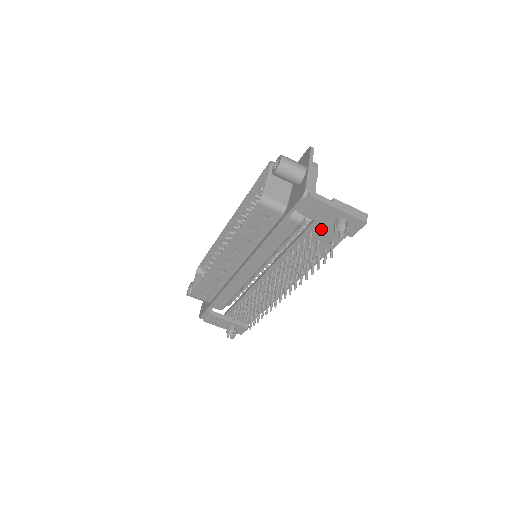
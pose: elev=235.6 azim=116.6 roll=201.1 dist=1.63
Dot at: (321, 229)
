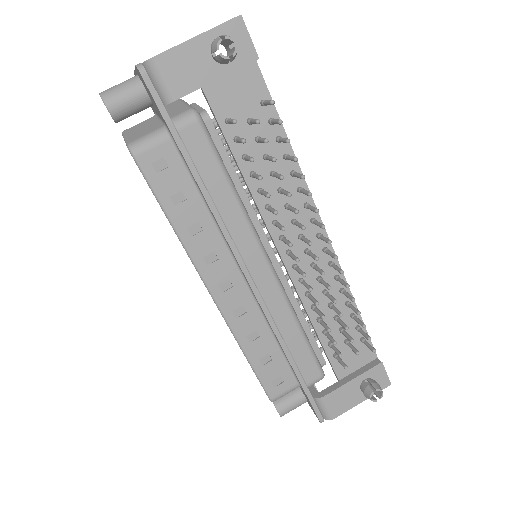
Dot at: (228, 101)
